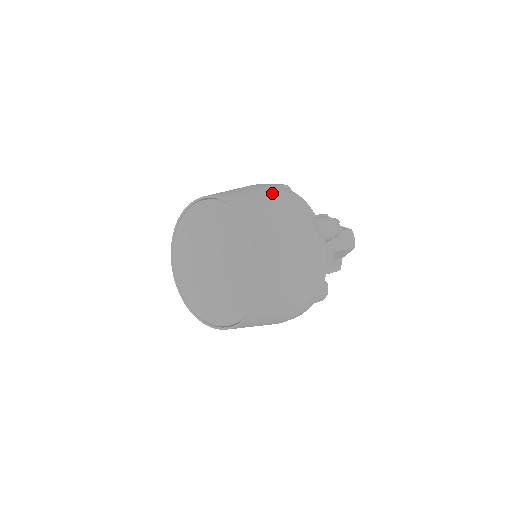
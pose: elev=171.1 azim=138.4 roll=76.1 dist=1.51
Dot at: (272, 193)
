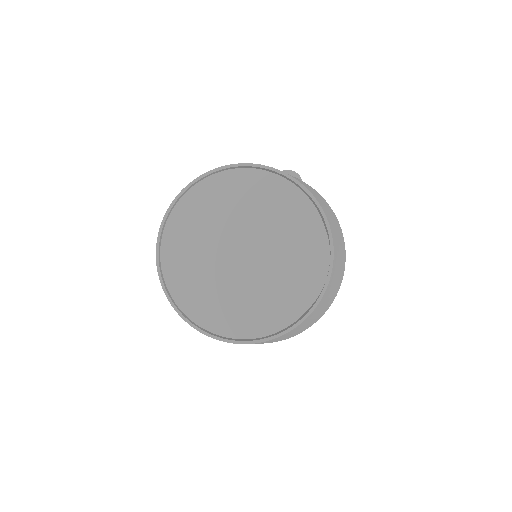
Dot at: occluded
